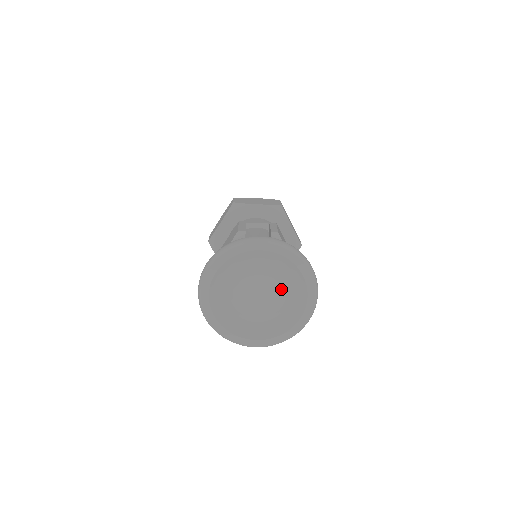
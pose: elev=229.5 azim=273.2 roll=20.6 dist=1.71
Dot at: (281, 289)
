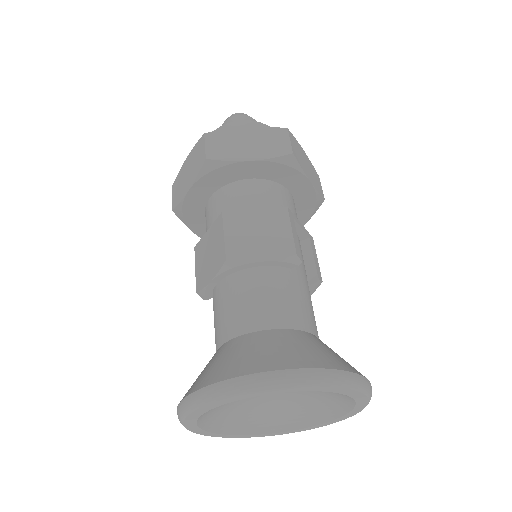
Dot at: (296, 404)
